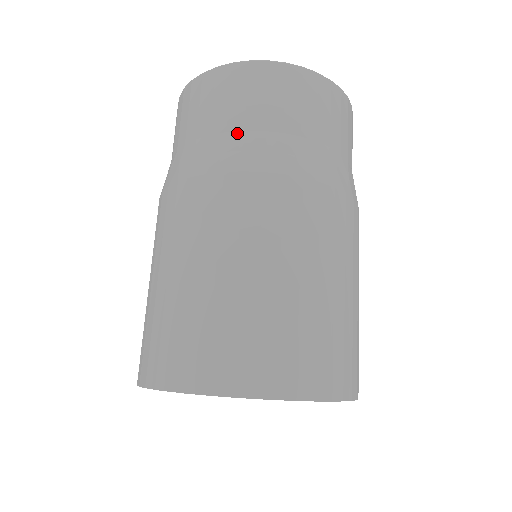
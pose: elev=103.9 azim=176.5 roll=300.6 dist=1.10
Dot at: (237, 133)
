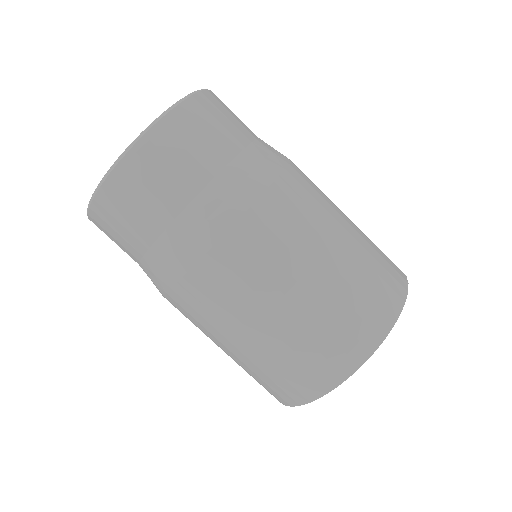
Dot at: (147, 254)
